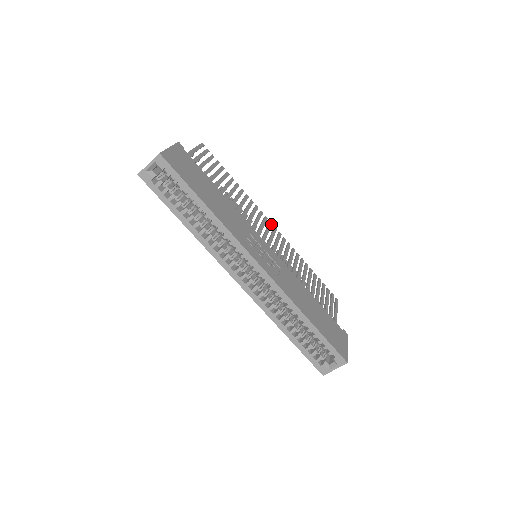
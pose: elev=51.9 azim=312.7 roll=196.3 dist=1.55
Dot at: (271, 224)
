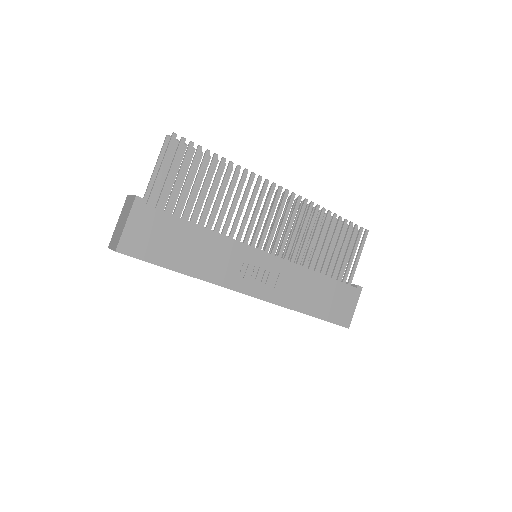
Dot at: (280, 191)
